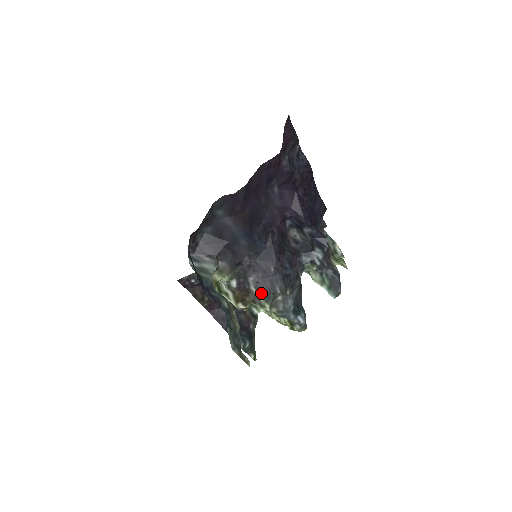
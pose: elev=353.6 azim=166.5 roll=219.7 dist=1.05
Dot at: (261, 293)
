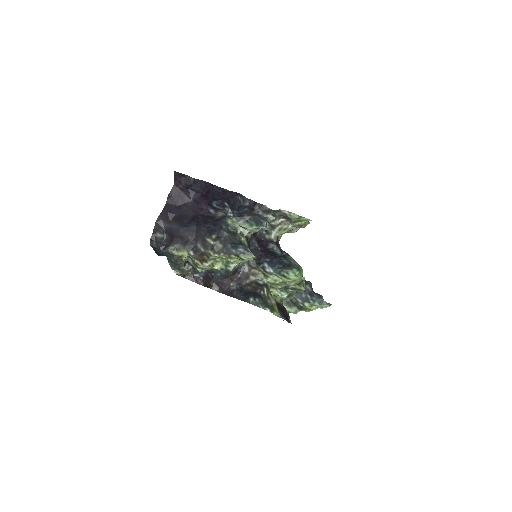
Dot at: (205, 248)
